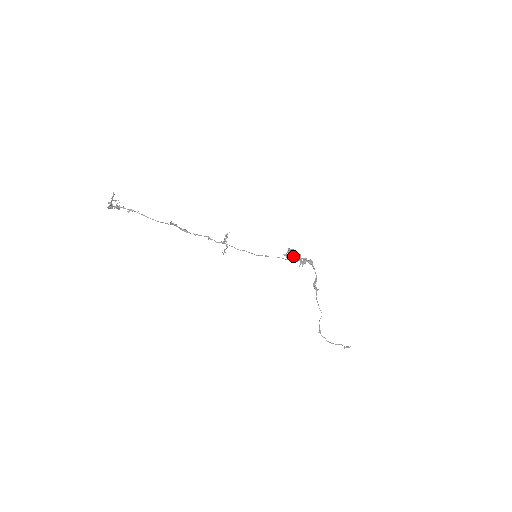
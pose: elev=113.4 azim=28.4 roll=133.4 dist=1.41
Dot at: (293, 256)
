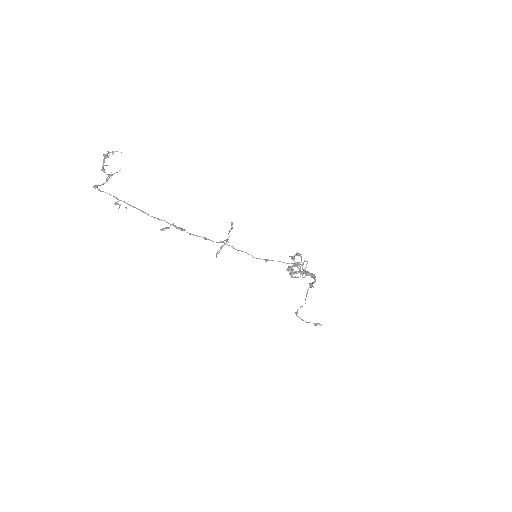
Dot at: occluded
